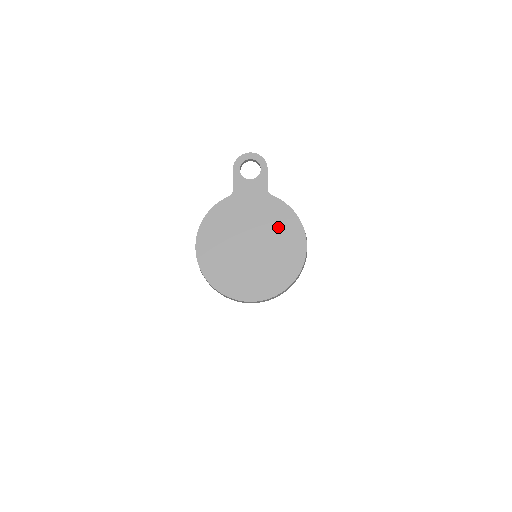
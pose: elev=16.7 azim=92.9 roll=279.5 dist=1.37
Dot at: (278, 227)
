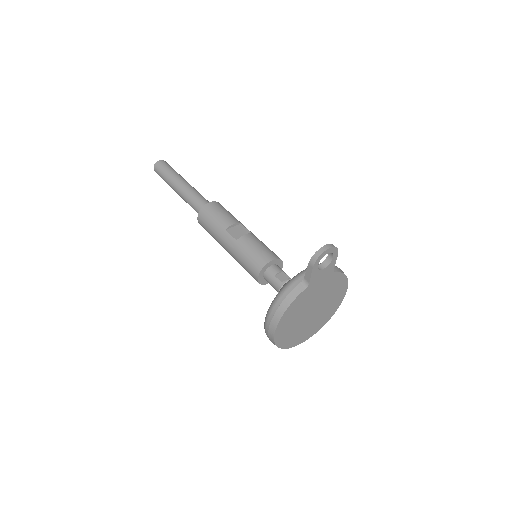
Dot at: (333, 291)
